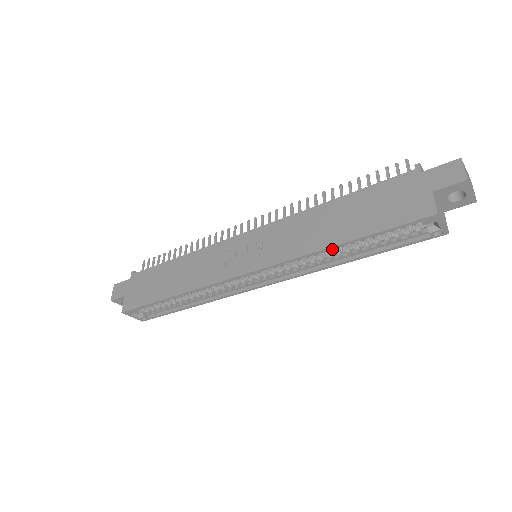
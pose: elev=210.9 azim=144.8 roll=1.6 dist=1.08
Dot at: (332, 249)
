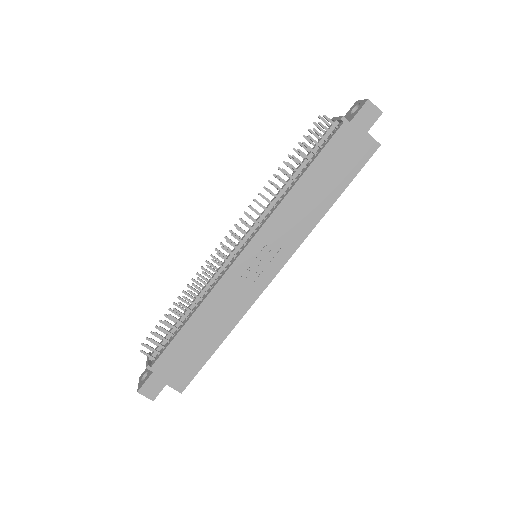
Dot at: occluded
